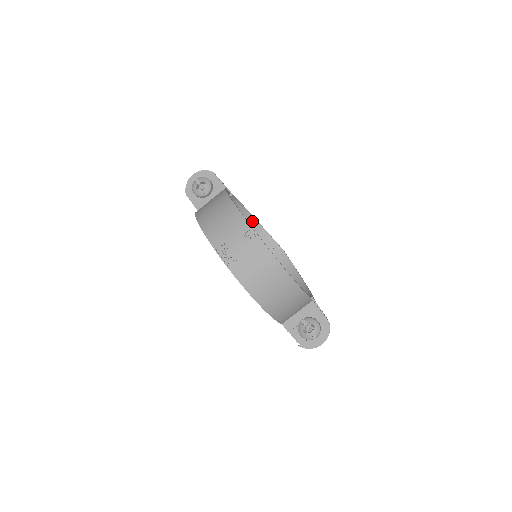
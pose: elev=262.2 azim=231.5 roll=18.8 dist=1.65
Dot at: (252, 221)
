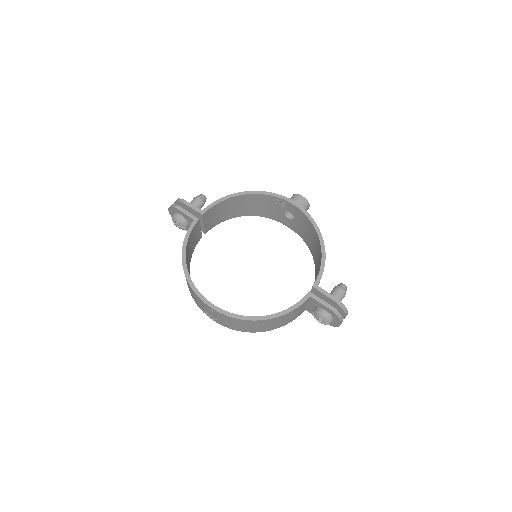
Dot at: (246, 197)
